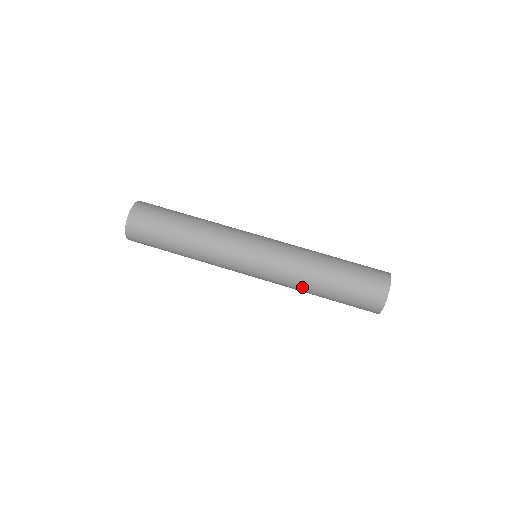
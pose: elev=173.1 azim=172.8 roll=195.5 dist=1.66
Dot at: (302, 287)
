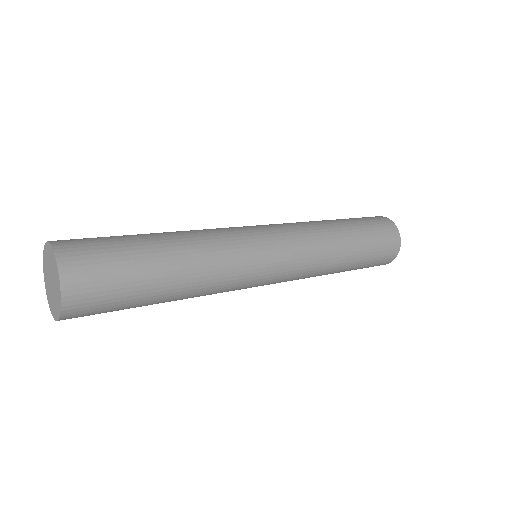
Dot at: (330, 263)
